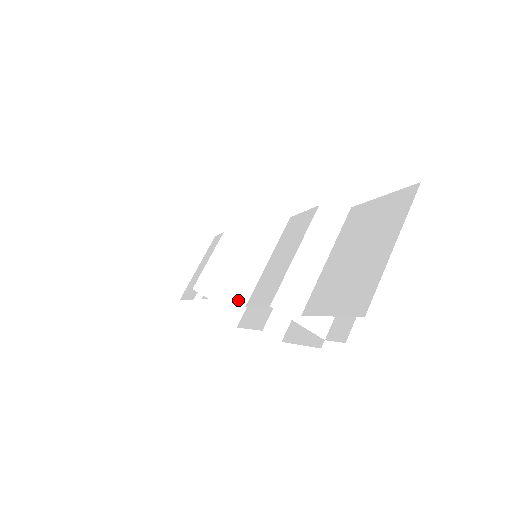
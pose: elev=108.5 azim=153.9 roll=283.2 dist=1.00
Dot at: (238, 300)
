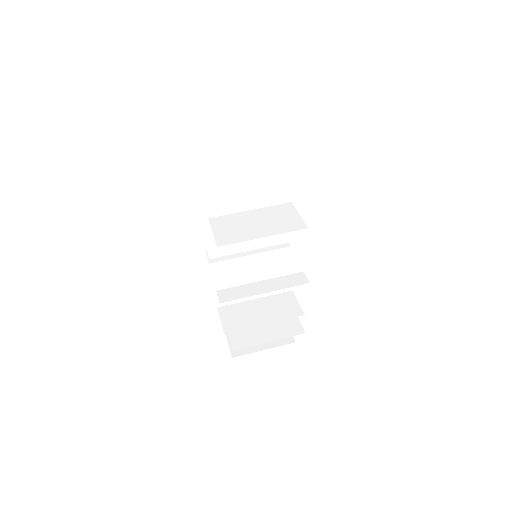
Dot at: occluded
